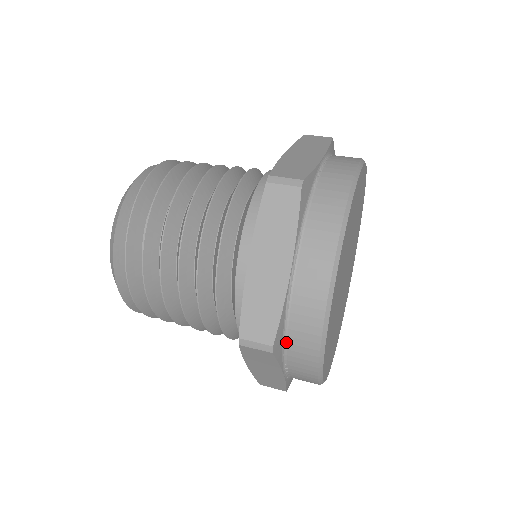
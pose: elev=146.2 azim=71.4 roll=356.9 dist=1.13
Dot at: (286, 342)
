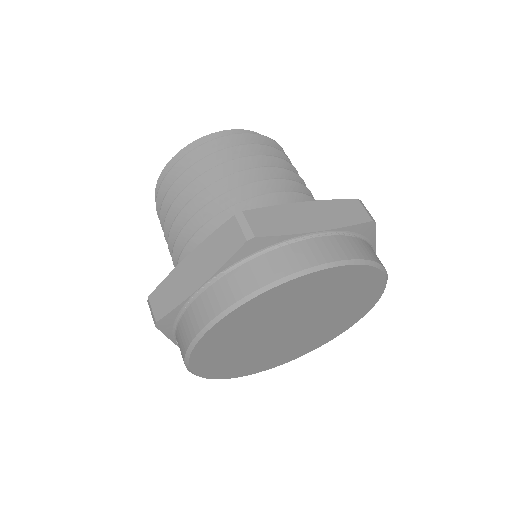
Dot at: (176, 329)
